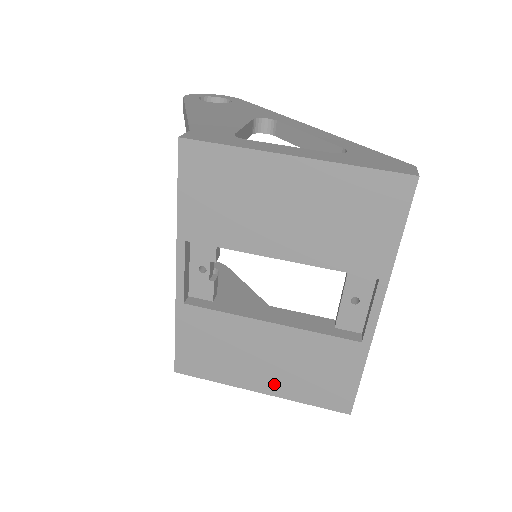
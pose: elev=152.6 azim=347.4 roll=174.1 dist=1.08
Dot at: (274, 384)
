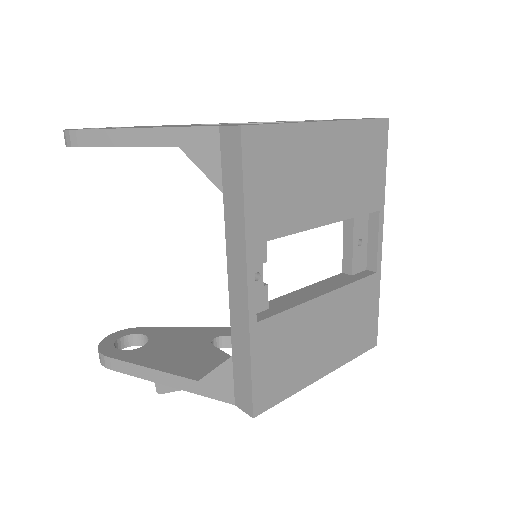
Dot at: (331, 358)
